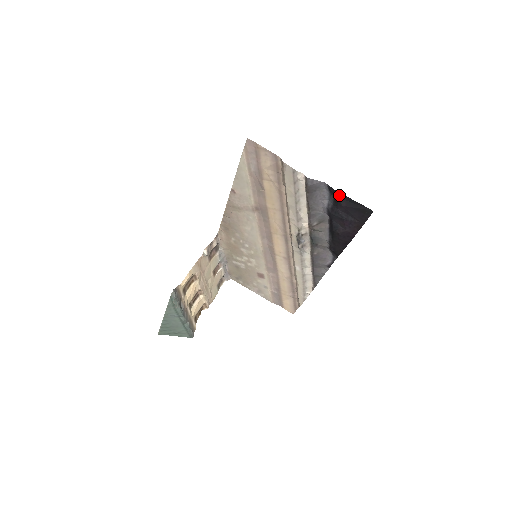
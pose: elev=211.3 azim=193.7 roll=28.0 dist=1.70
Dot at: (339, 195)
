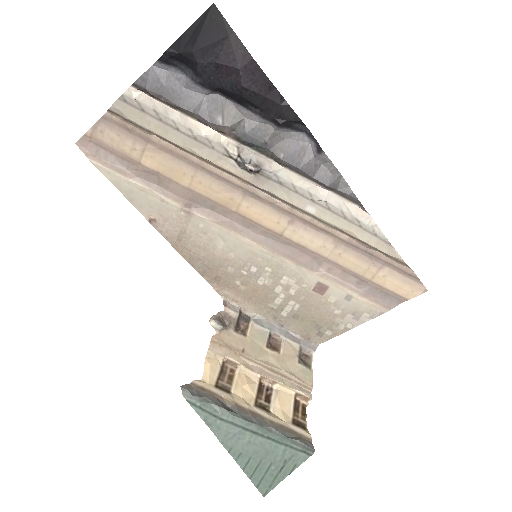
Dot at: (175, 50)
